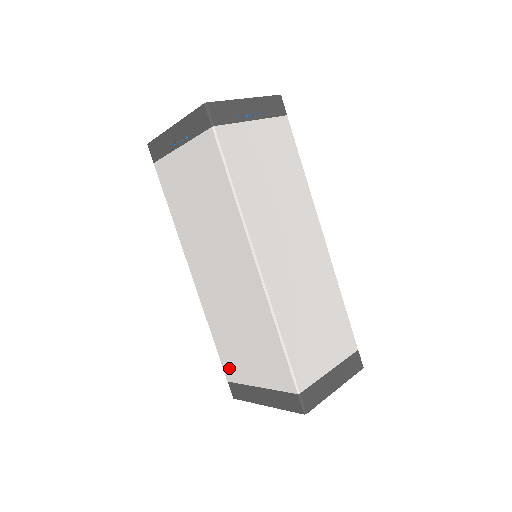
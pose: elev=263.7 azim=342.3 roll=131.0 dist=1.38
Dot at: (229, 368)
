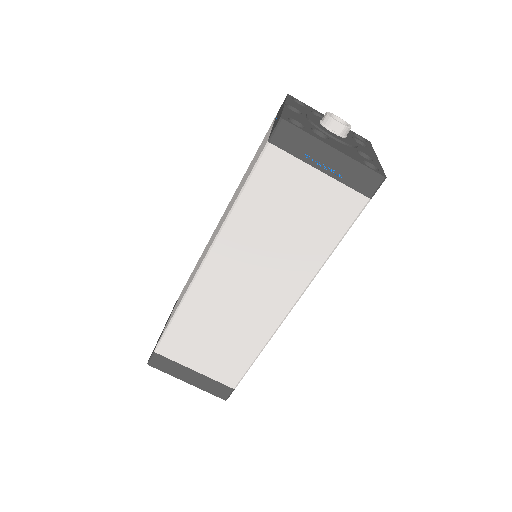
Dot at: occluded
